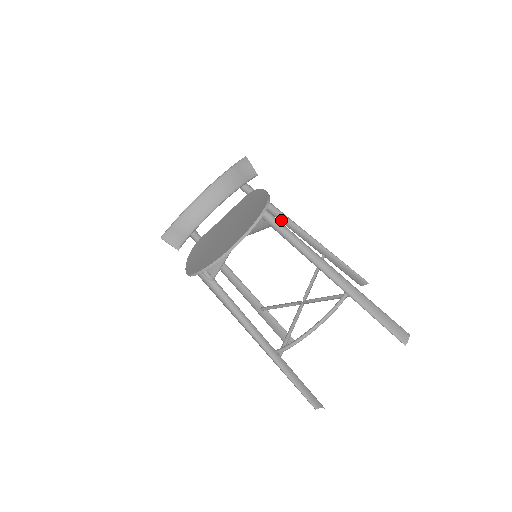
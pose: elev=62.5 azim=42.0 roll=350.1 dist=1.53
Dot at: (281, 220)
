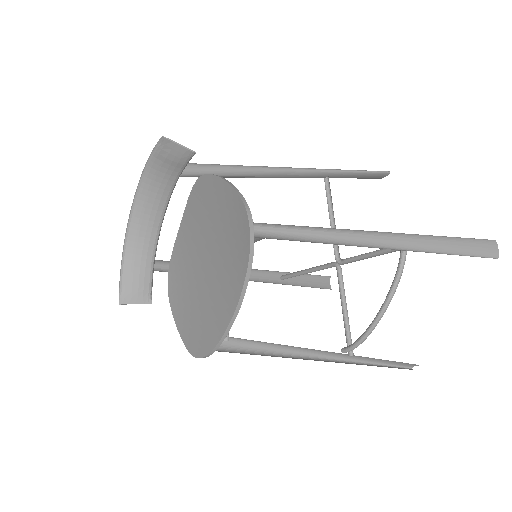
Dot at: (254, 177)
